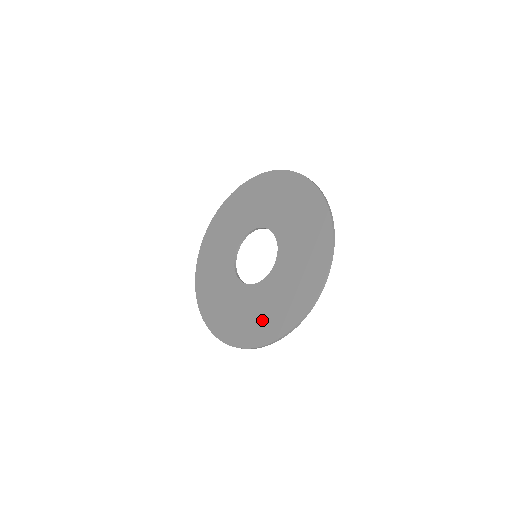
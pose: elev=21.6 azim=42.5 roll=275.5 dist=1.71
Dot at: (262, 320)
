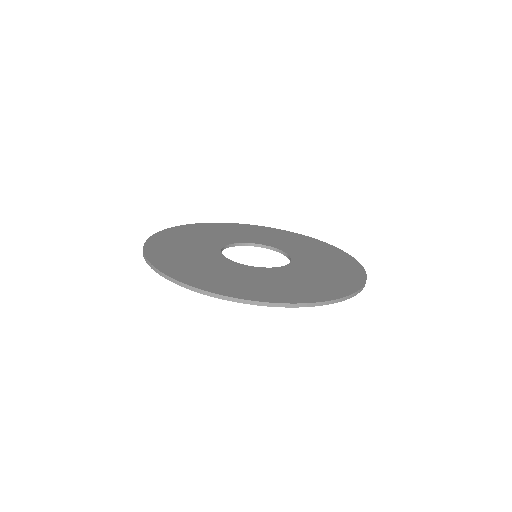
Dot at: (330, 279)
